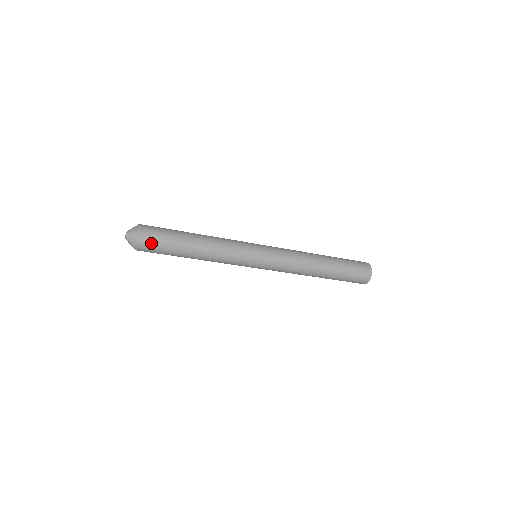
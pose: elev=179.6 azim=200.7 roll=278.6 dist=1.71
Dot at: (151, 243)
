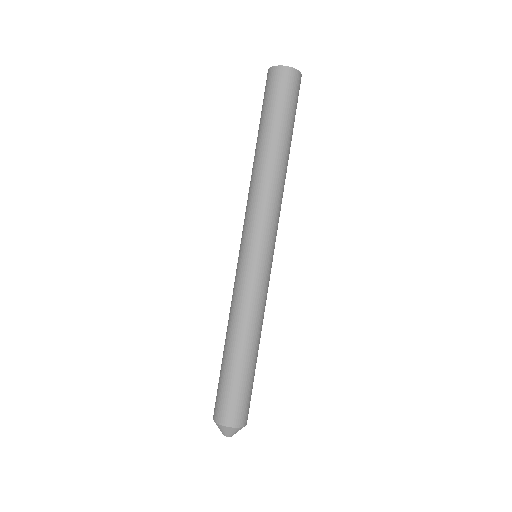
Dot at: (249, 406)
